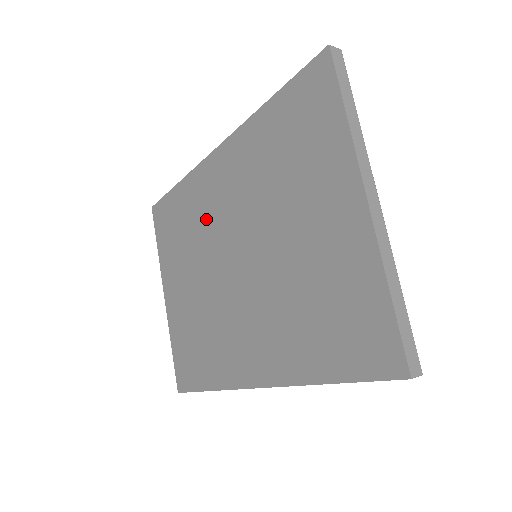
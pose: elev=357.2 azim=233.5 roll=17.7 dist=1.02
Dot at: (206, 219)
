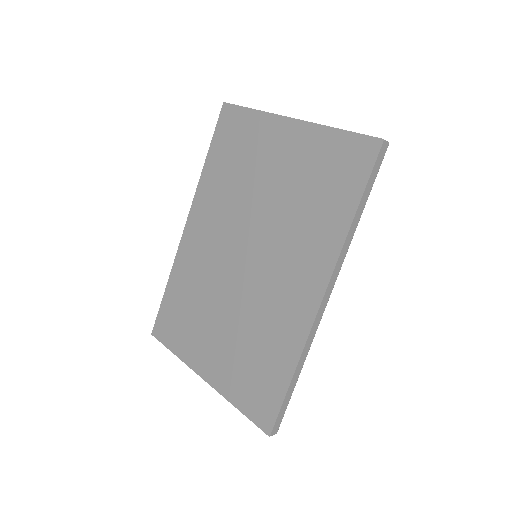
Dot at: (205, 267)
